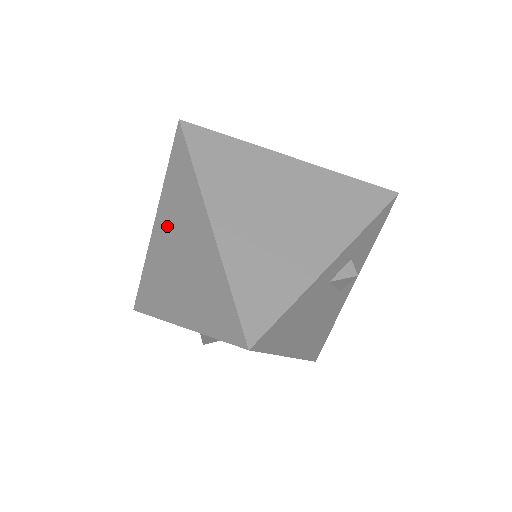
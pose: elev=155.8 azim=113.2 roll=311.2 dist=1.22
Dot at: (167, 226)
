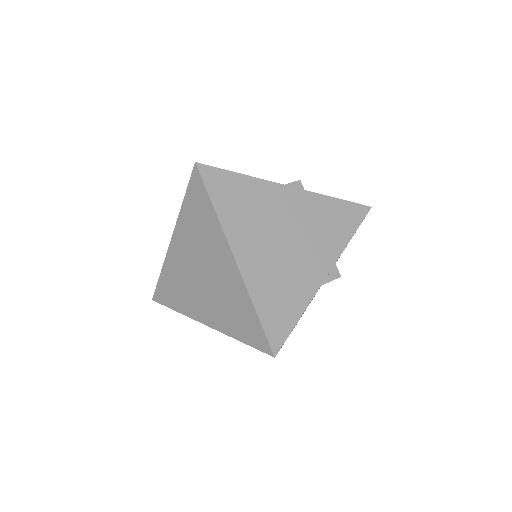
Dot at: (187, 246)
